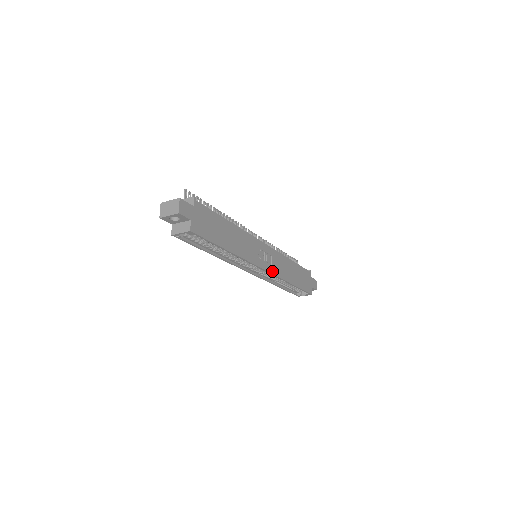
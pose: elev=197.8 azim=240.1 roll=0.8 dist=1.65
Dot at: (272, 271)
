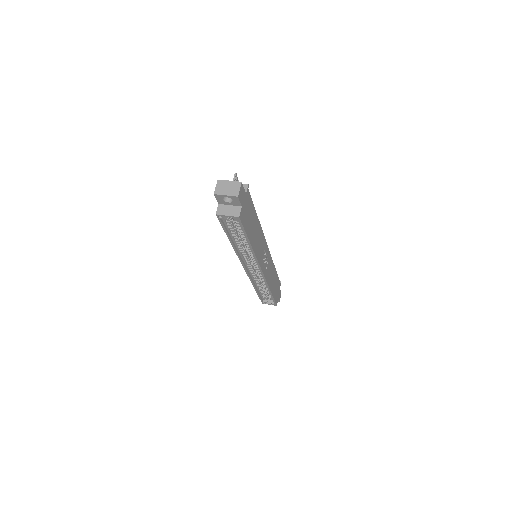
Dot at: (265, 275)
